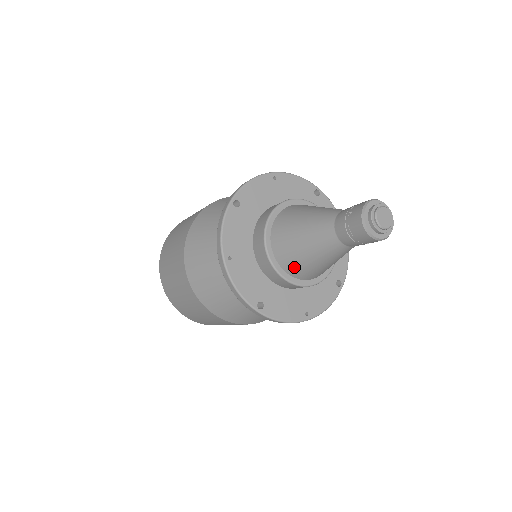
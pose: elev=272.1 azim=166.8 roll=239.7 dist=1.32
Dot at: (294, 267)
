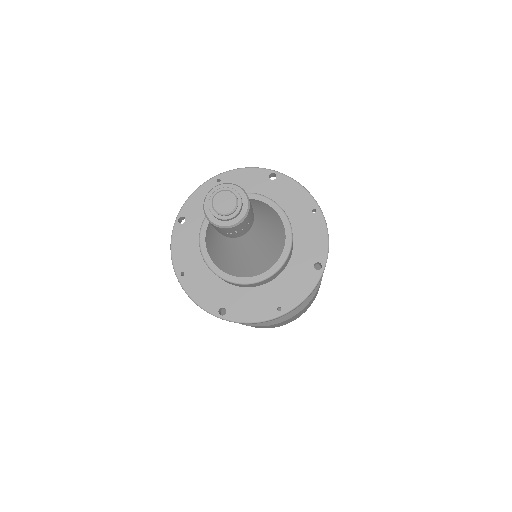
Dot at: (228, 268)
